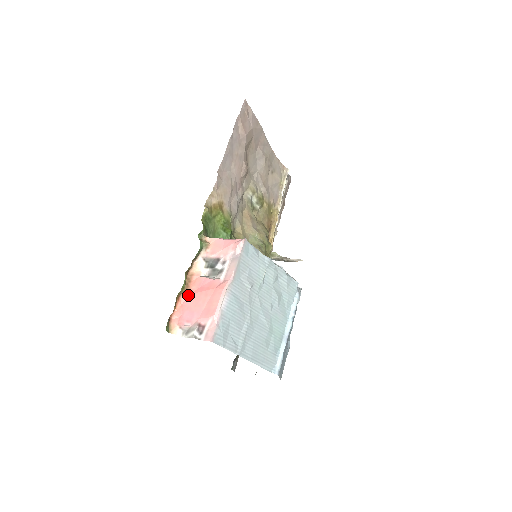
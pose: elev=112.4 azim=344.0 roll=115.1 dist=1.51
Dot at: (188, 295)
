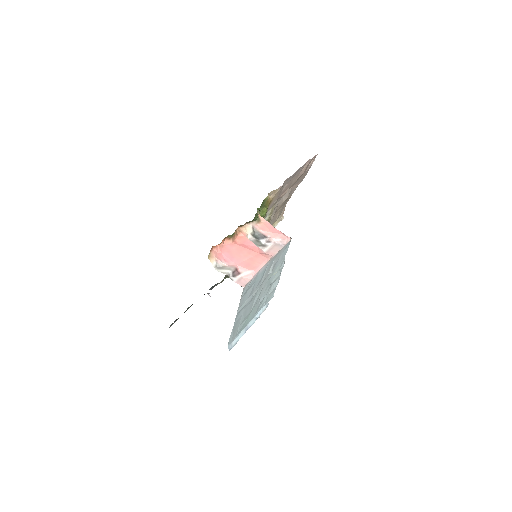
Dot at: (232, 243)
